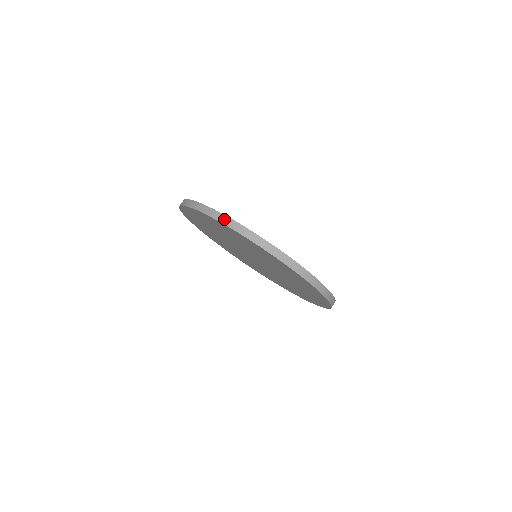
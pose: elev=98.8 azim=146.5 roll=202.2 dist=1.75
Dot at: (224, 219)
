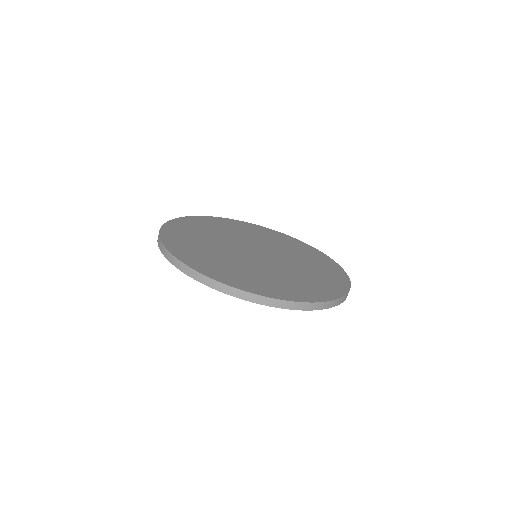
Dot at: (278, 303)
